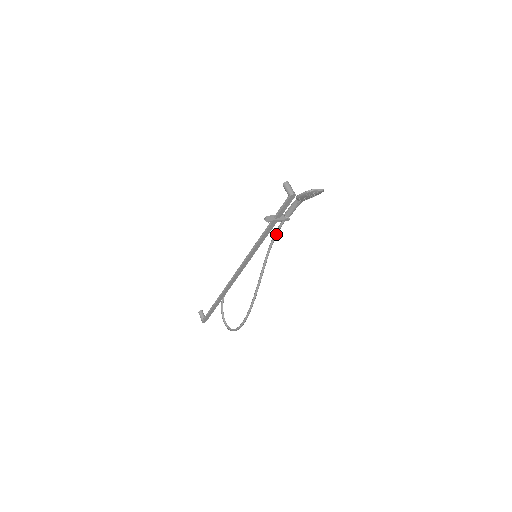
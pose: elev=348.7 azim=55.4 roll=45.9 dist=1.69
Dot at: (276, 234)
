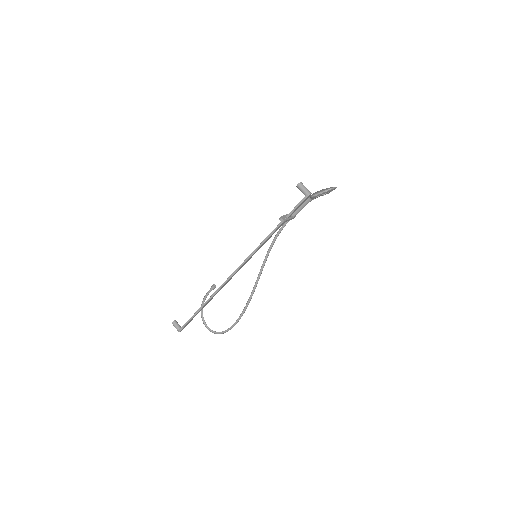
Dot at: (278, 232)
